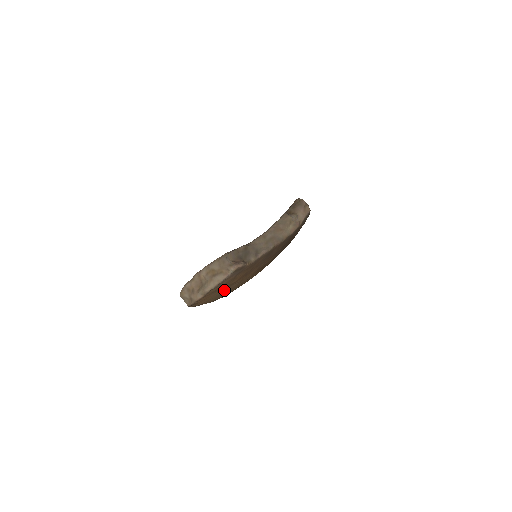
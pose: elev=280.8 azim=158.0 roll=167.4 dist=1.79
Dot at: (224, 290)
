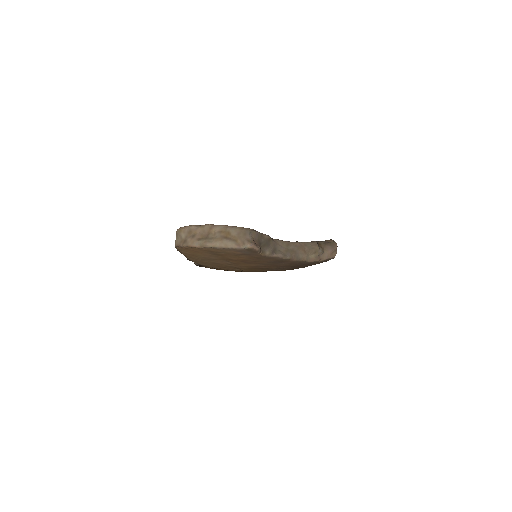
Dot at: (215, 258)
